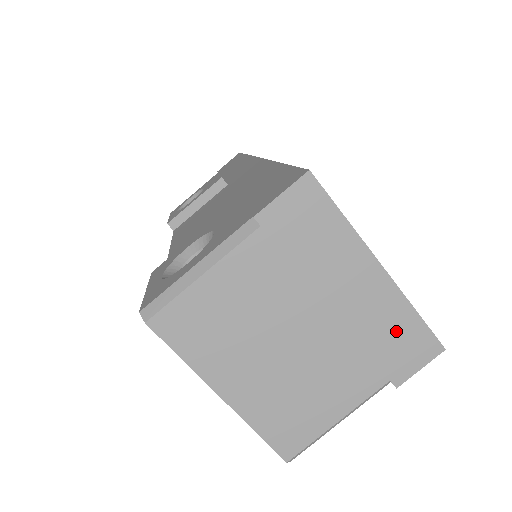
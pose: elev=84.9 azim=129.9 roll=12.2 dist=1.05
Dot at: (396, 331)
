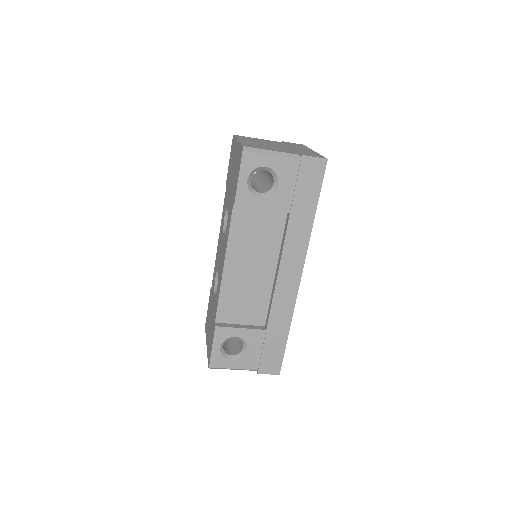
Dot at: occluded
